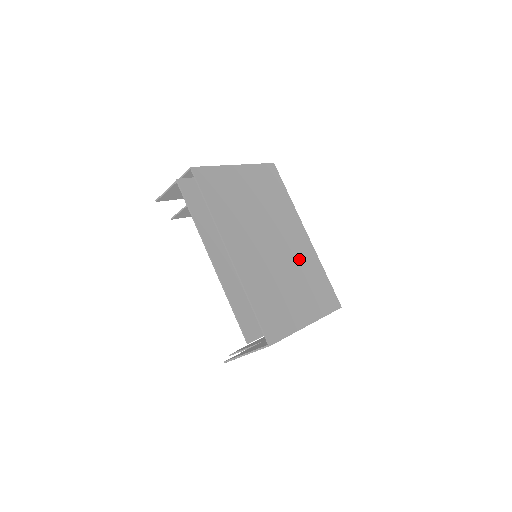
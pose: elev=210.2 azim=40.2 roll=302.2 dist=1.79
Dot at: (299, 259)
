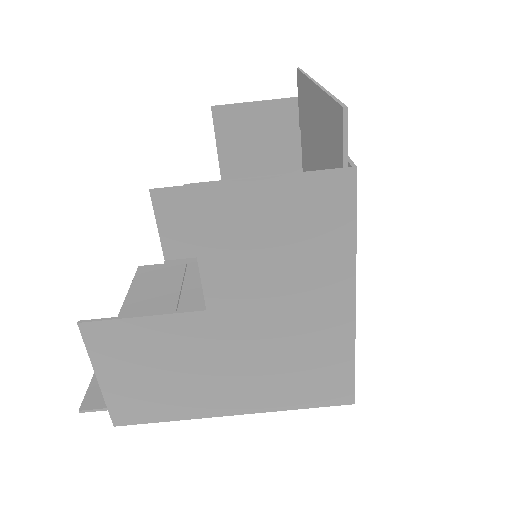
Dot at: occluded
